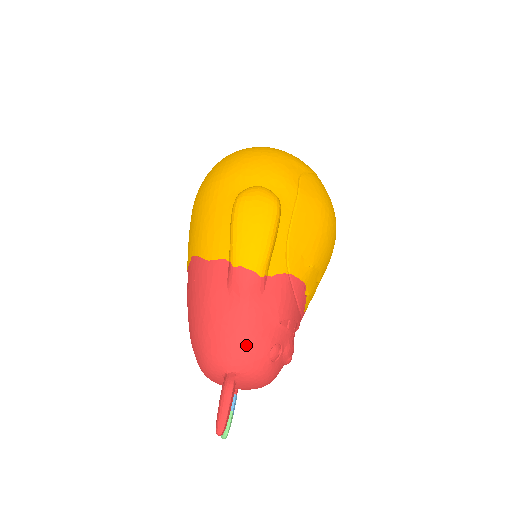
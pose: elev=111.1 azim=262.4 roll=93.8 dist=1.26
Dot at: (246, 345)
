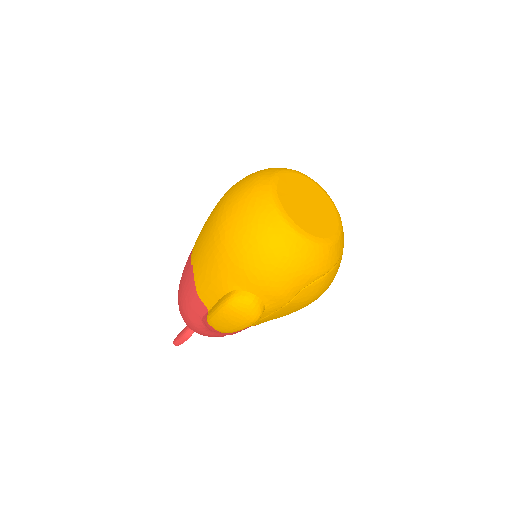
Dot at: occluded
